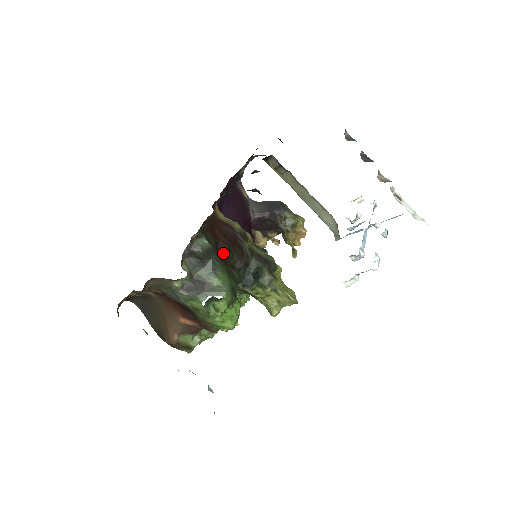
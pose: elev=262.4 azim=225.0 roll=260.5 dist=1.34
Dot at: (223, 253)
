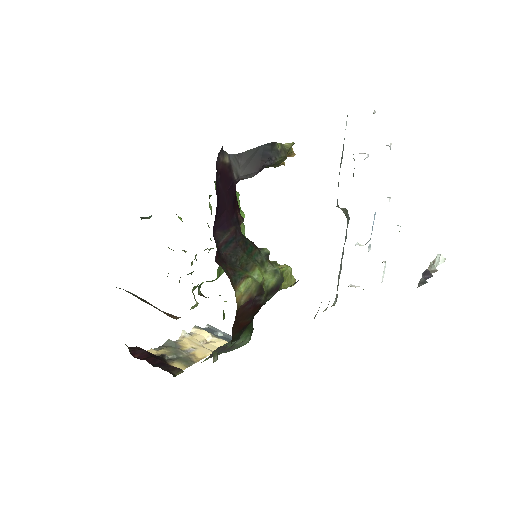
Dot at: (246, 327)
